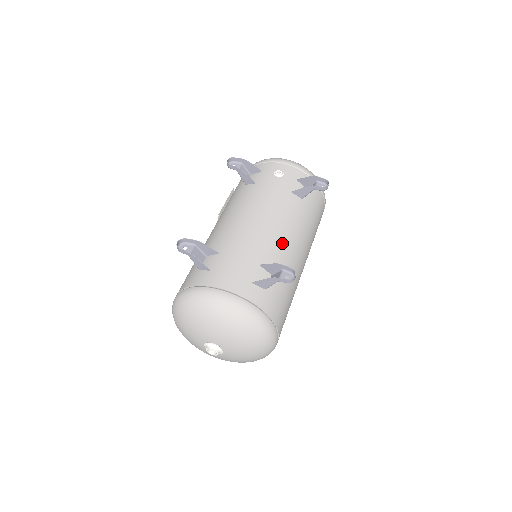
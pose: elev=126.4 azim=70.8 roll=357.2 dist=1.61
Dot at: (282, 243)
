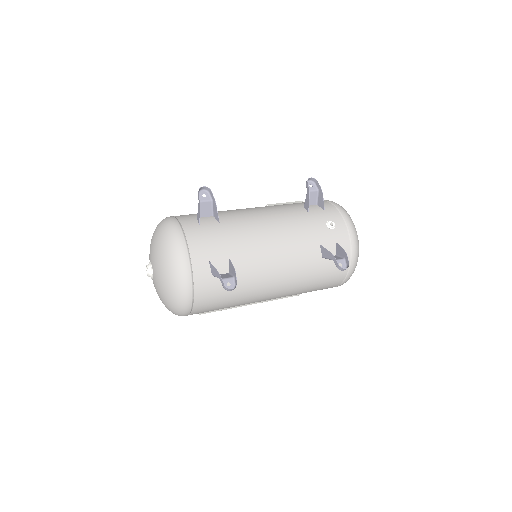
Dot at: (265, 265)
